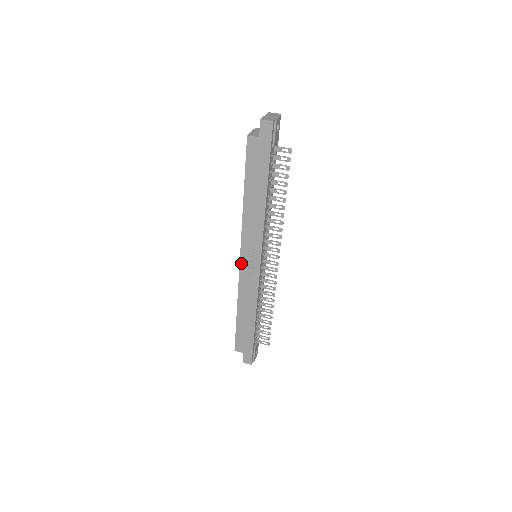
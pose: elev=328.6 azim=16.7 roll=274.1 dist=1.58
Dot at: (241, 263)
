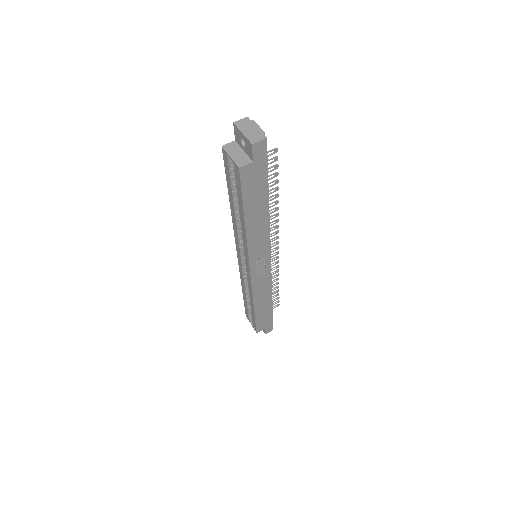
Dot at: (252, 274)
